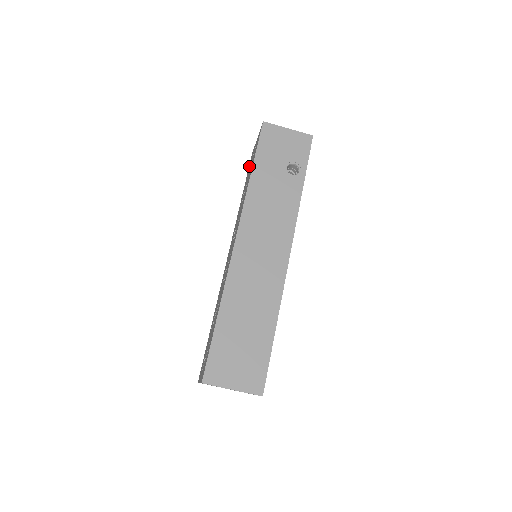
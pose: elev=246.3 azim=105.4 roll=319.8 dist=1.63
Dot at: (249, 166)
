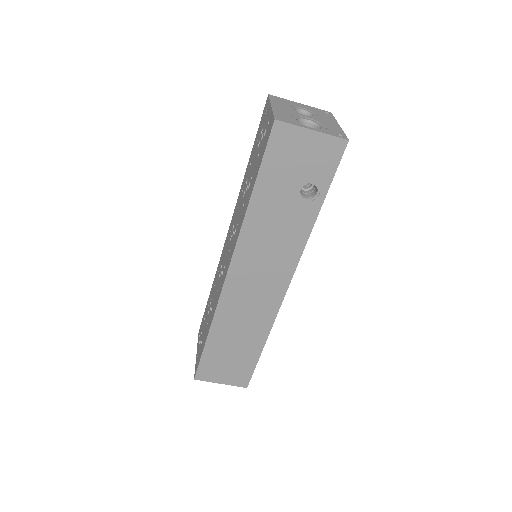
Dot at: (260, 125)
